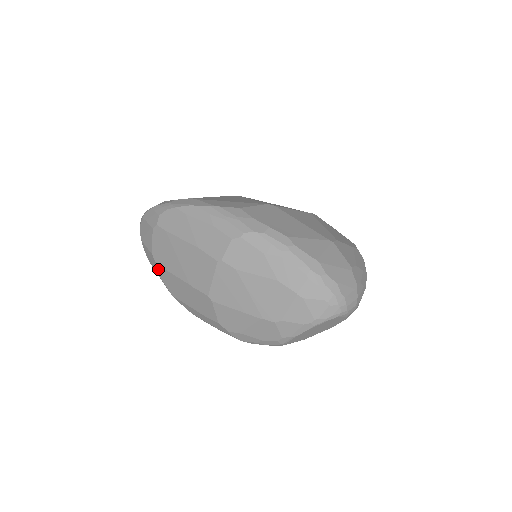
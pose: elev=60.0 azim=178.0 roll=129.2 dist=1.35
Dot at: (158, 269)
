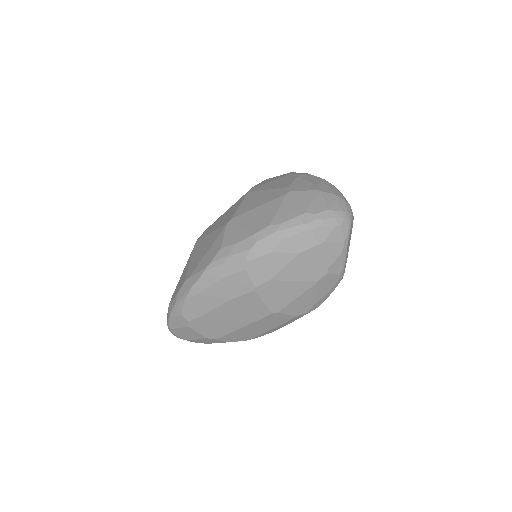
Dot at: (221, 340)
